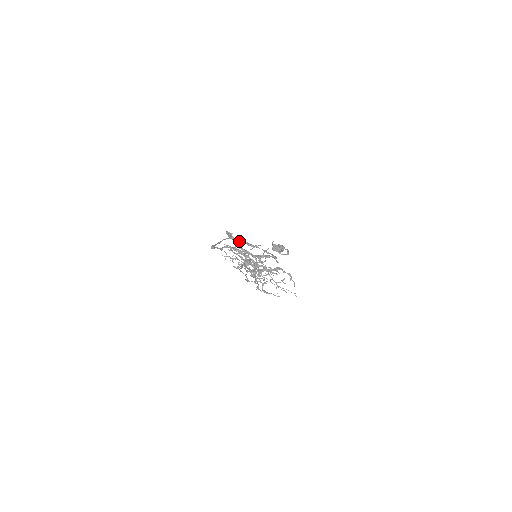
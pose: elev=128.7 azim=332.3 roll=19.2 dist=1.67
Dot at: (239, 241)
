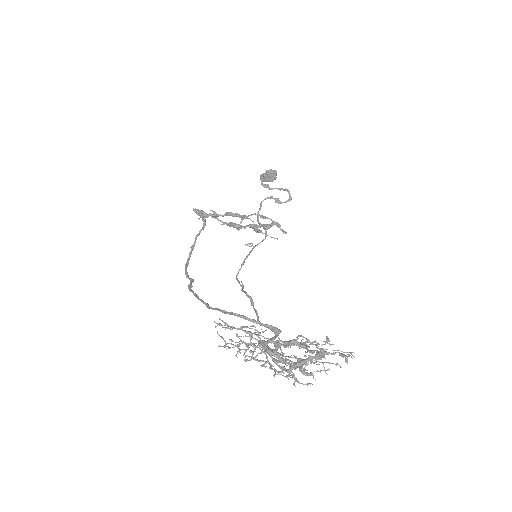
Dot at: (217, 215)
